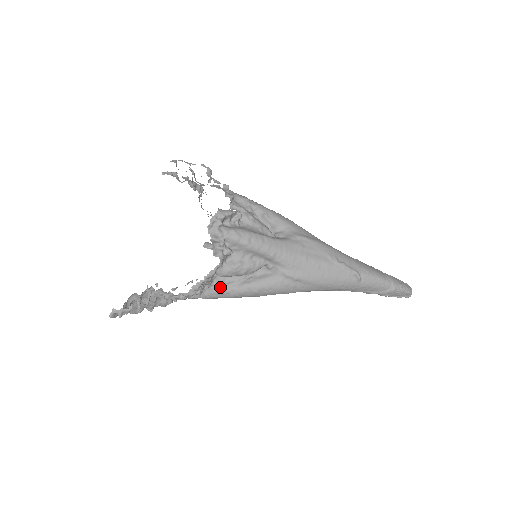
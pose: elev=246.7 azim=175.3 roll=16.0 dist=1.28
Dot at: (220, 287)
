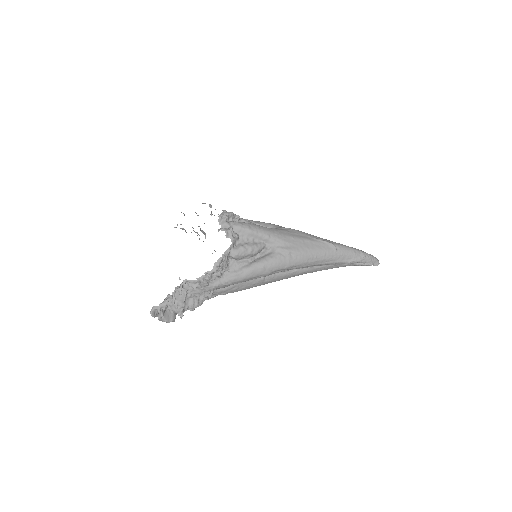
Dot at: (235, 270)
